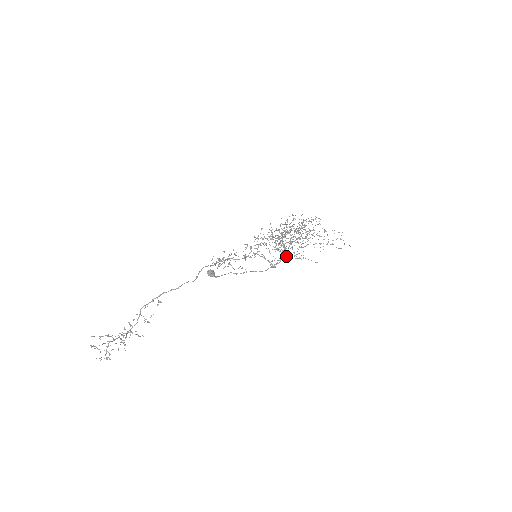
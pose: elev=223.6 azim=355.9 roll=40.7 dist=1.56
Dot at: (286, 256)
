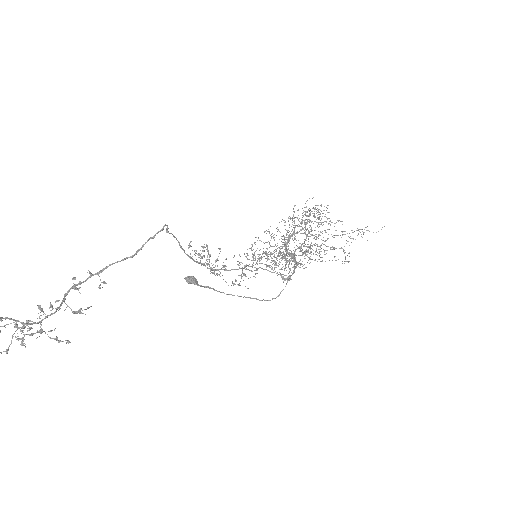
Dot at: (300, 264)
